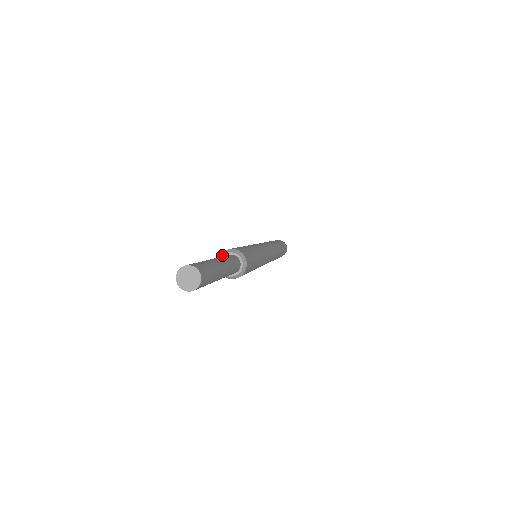
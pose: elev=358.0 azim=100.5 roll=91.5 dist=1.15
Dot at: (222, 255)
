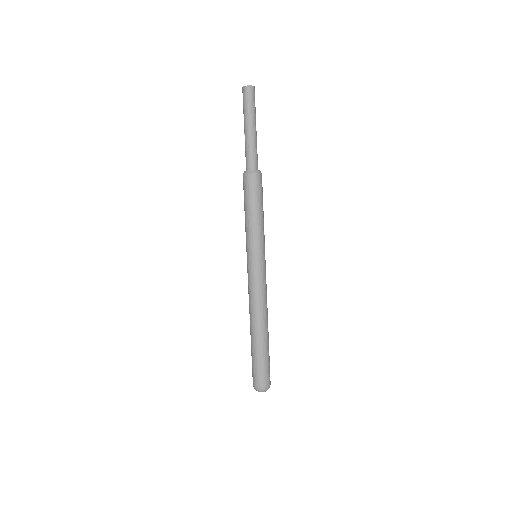
Dot at: occluded
